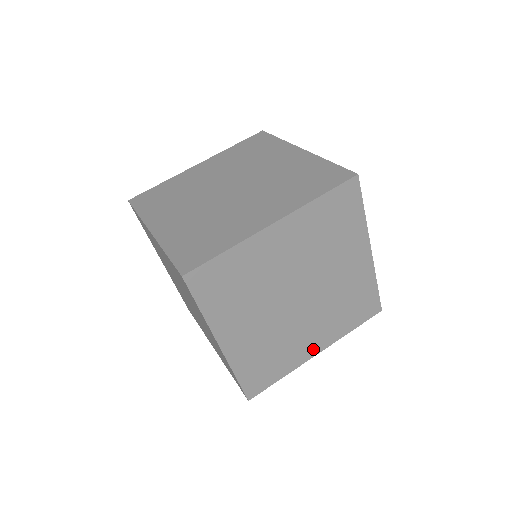
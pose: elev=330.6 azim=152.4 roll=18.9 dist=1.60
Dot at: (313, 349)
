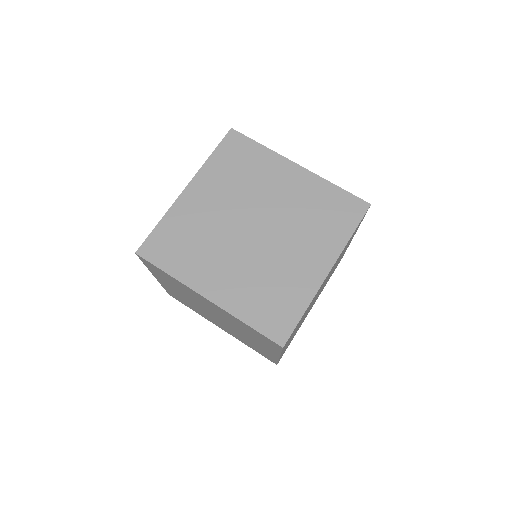
Dot at: (318, 270)
